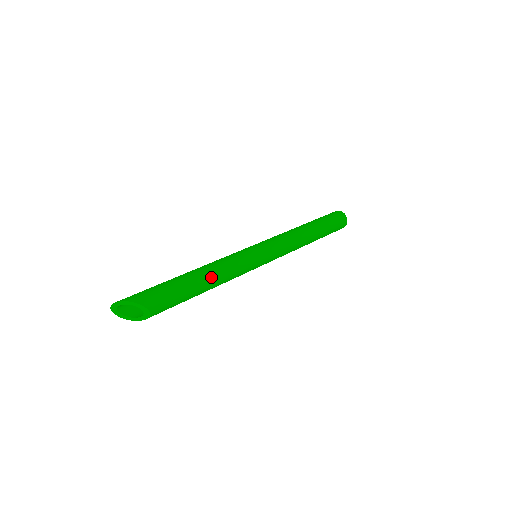
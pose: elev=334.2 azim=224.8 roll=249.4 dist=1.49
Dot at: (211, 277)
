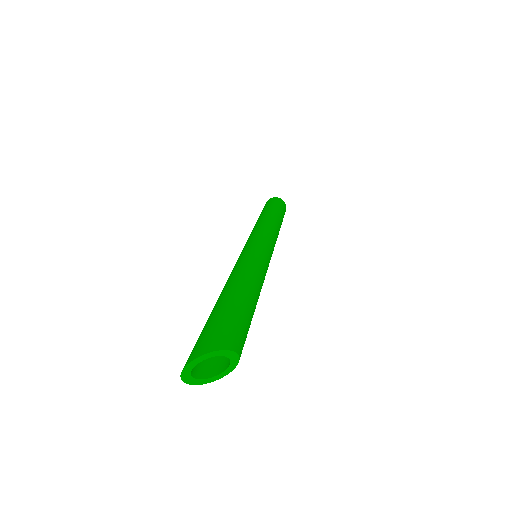
Dot at: (257, 290)
